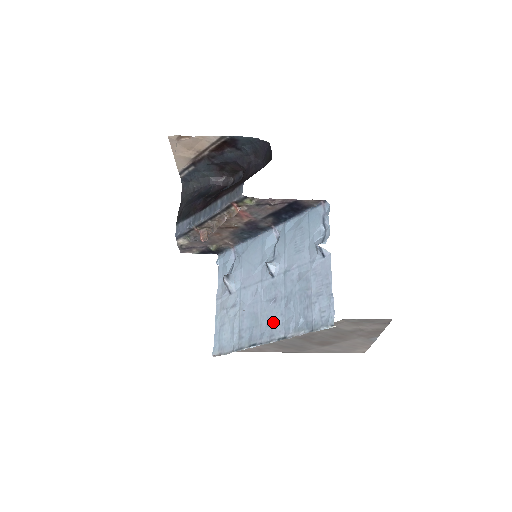
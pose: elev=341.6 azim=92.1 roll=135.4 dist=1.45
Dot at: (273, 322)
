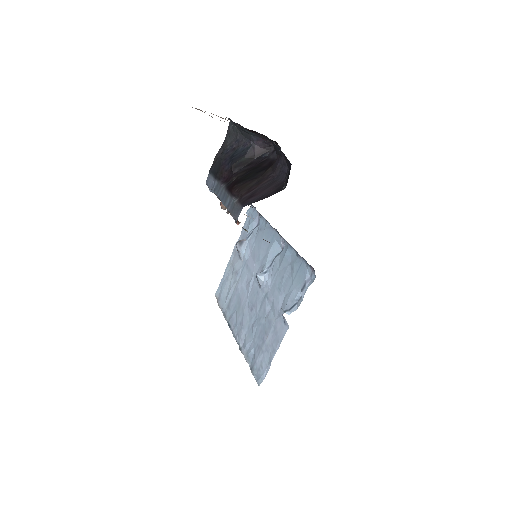
Dot at: (243, 326)
